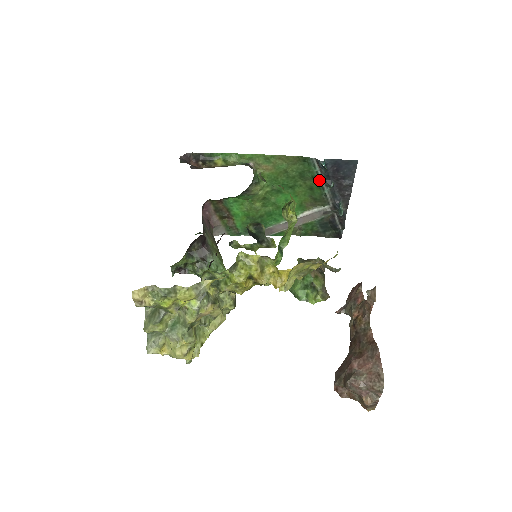
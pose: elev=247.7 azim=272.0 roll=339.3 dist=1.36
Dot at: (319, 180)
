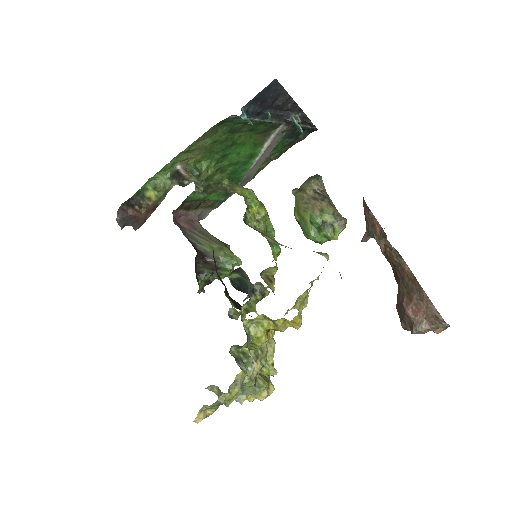
Dot at: (253, 121)
